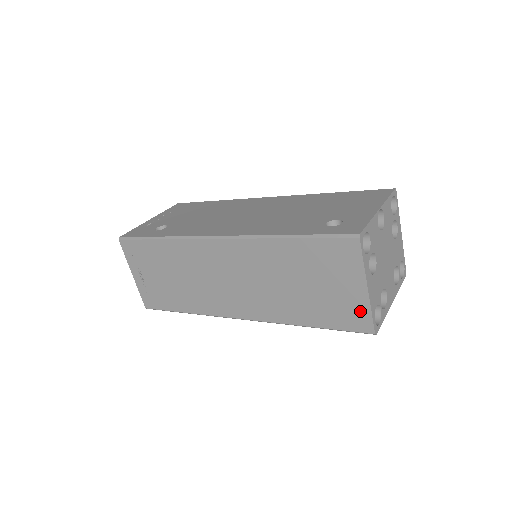
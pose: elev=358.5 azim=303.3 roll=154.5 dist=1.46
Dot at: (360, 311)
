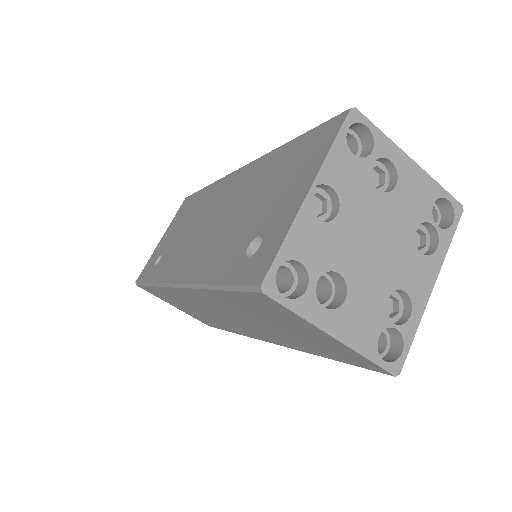
Dot at: (353, 355)
